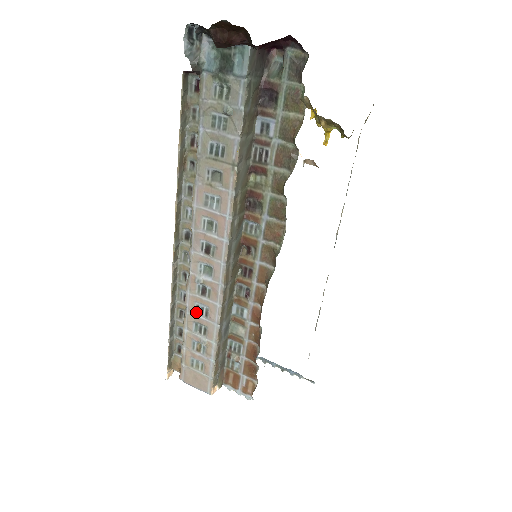
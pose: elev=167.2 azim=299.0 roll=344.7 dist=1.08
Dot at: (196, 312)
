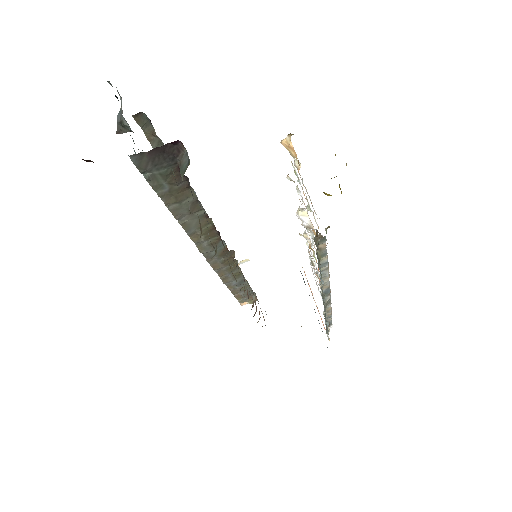
Dot at: occluded
